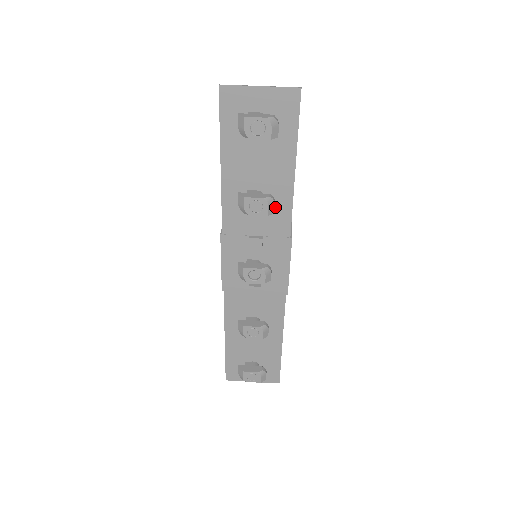
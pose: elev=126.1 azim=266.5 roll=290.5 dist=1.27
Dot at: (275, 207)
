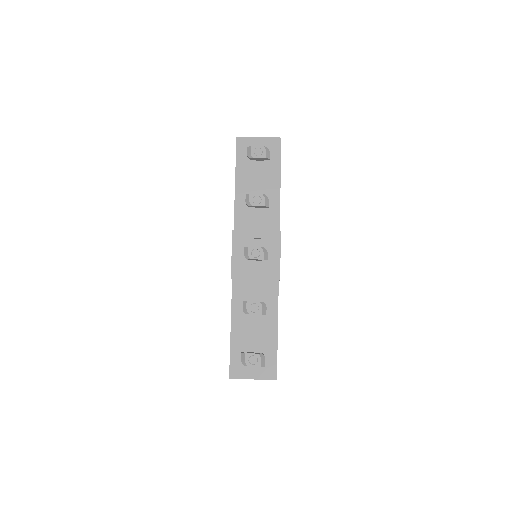
Dot at: (269, 209)
